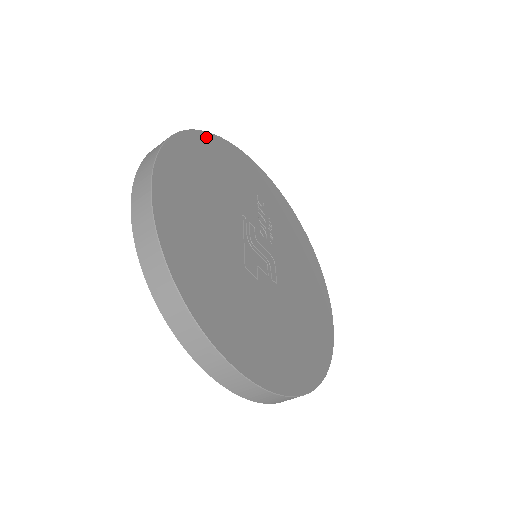
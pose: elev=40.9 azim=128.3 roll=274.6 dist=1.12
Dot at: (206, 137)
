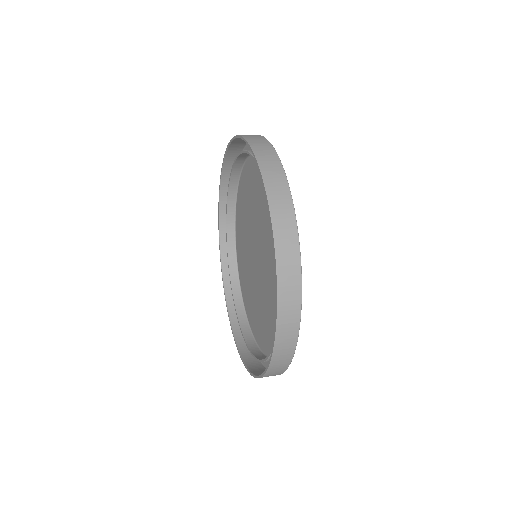
Dot at: occluded
